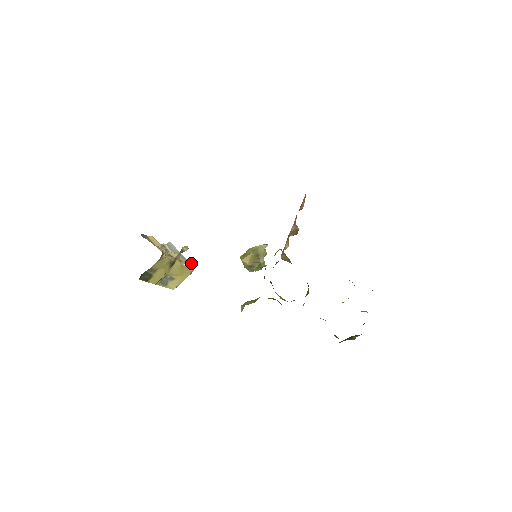
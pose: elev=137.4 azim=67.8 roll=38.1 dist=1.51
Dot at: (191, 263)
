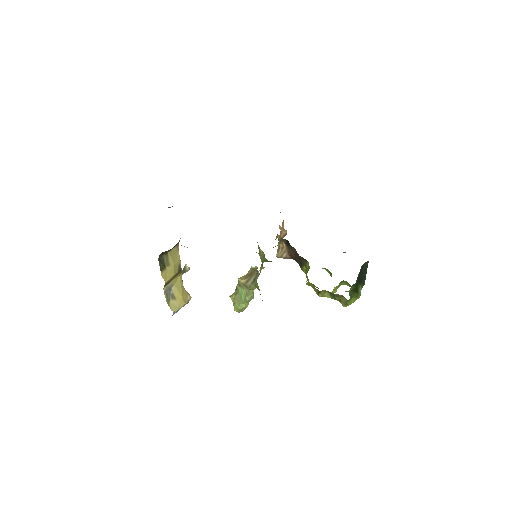
Dot at: occluded
